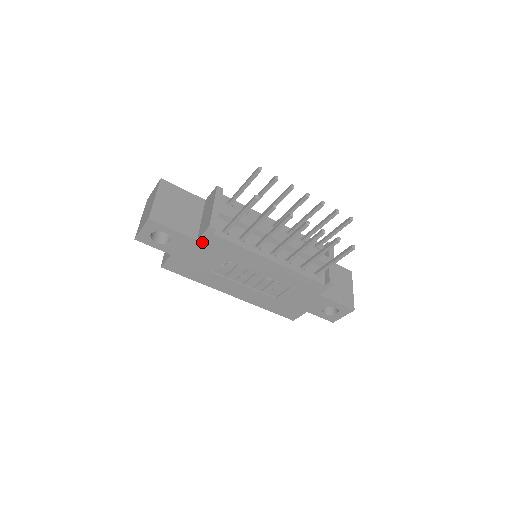
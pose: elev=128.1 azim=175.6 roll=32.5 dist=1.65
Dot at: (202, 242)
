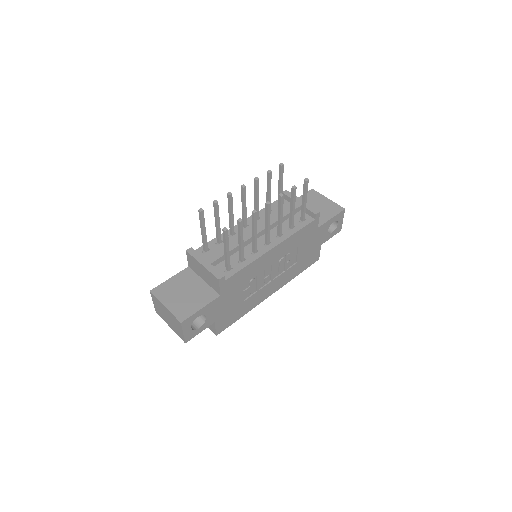
Dot at: (224, 293)
